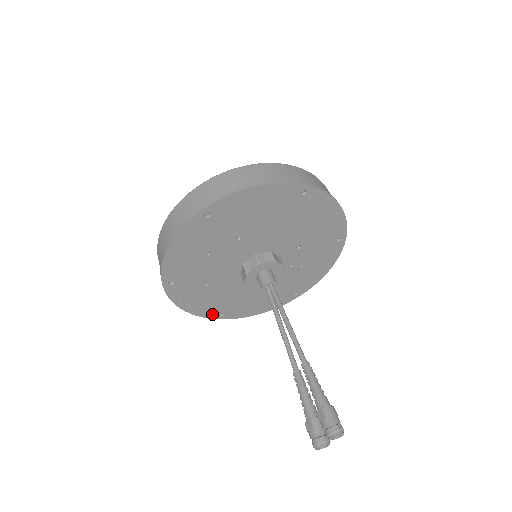
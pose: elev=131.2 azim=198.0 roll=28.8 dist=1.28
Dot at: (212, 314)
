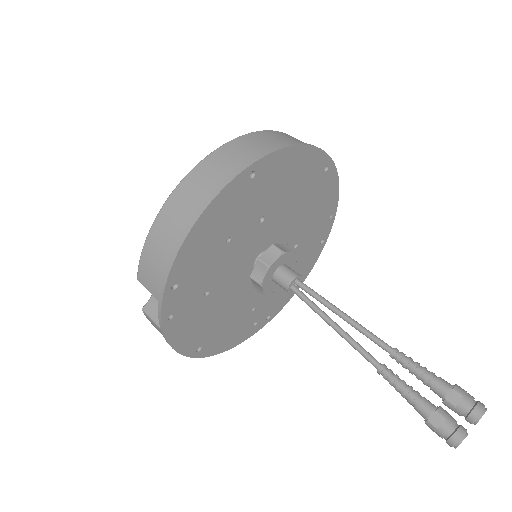
Dot at: (190, 348)
